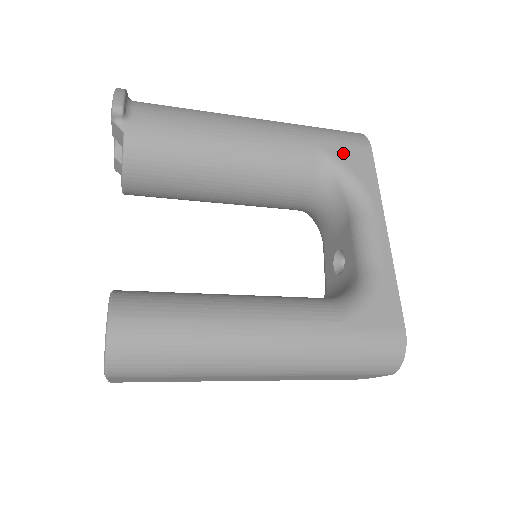
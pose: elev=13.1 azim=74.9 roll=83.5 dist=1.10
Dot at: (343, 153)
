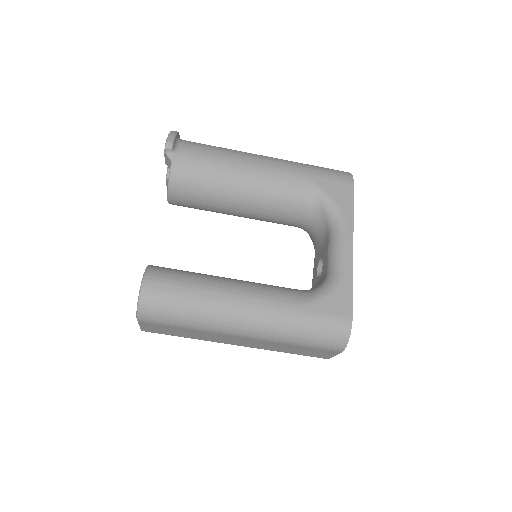
Dot at: (330, 186)
